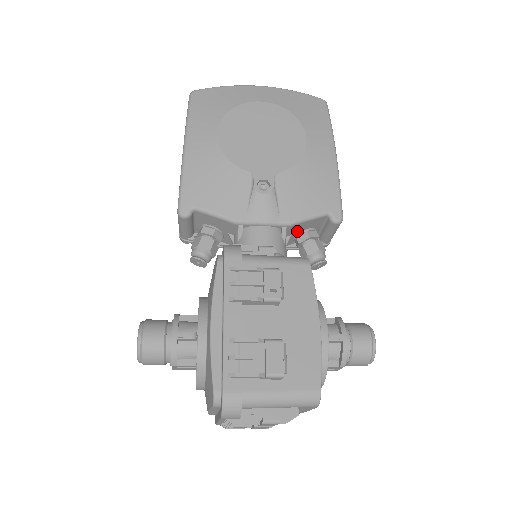
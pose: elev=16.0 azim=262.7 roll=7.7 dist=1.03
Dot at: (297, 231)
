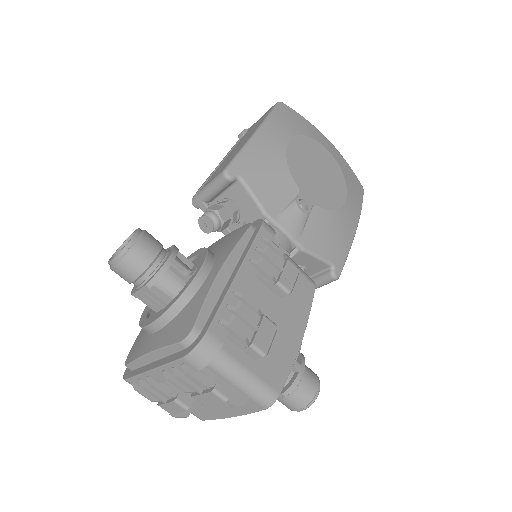
Dot at: (298, 262)
